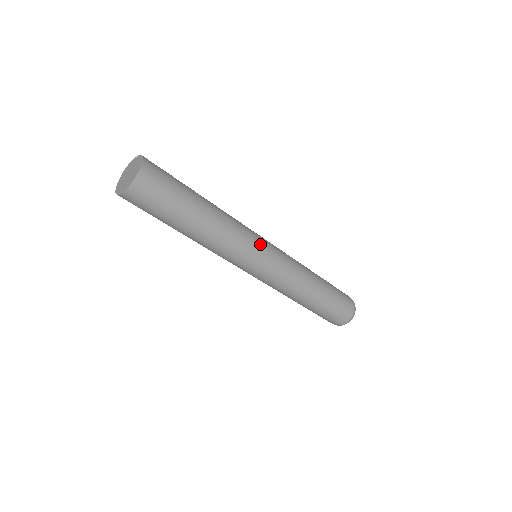
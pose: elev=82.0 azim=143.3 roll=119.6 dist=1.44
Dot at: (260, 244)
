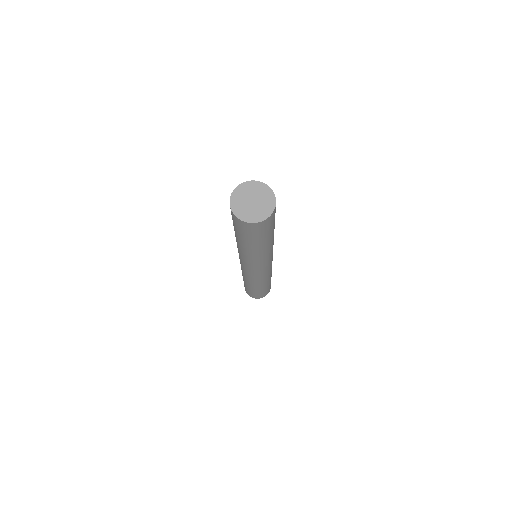
Dot at: occluded
